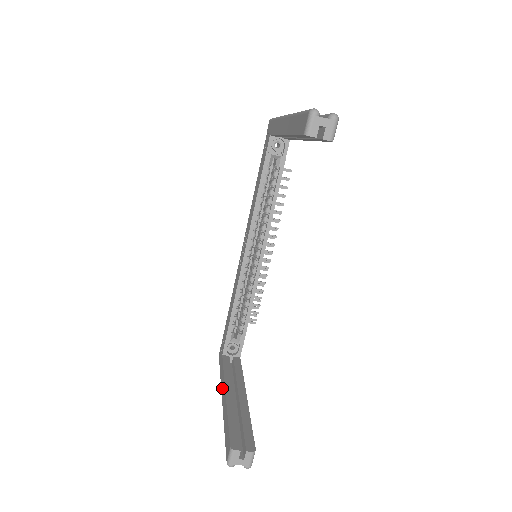
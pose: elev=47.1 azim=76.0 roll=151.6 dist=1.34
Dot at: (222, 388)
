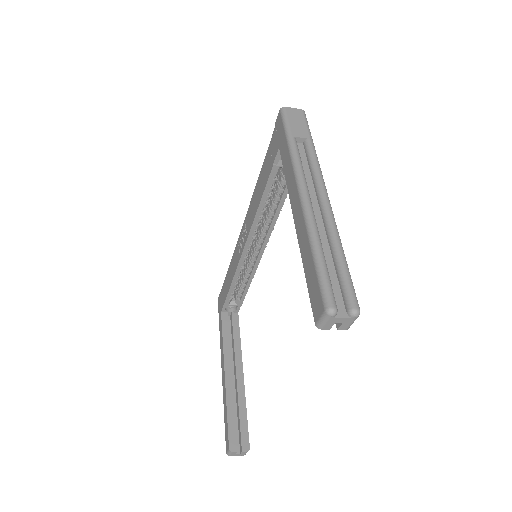
Dot at: (221, 357)
